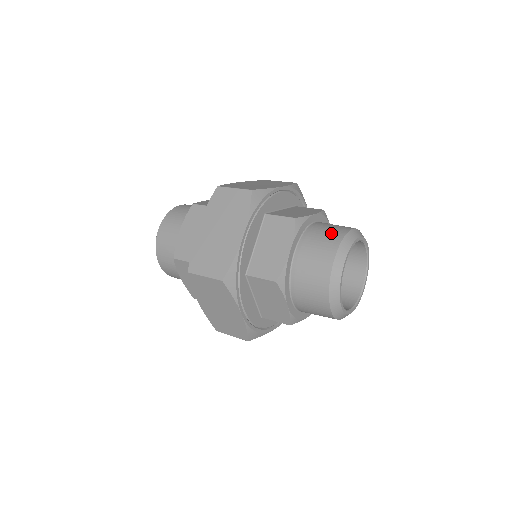
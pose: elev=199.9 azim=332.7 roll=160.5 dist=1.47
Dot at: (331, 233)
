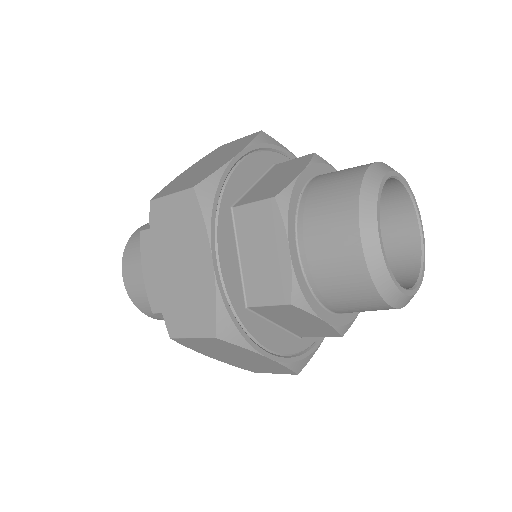
Dot at: (338, 193)
